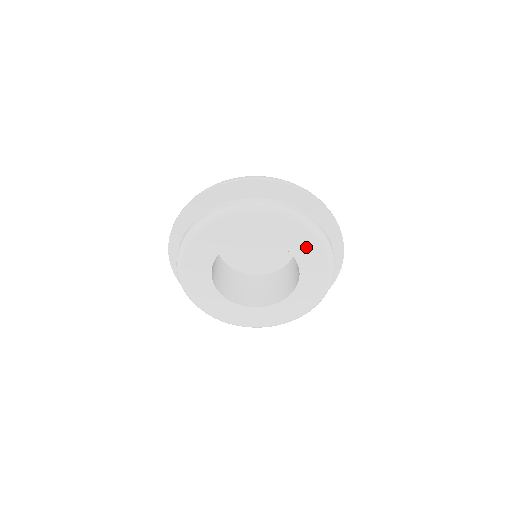
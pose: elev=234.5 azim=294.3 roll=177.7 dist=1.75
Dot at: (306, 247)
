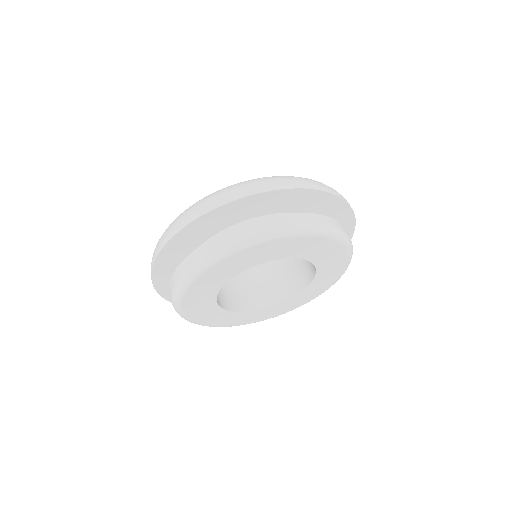
Dot at: (325, 282)
